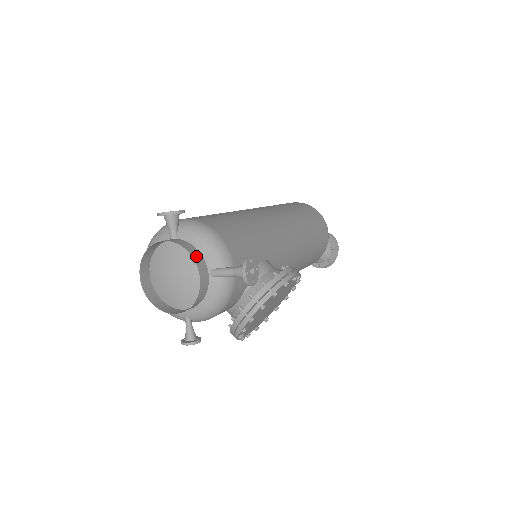
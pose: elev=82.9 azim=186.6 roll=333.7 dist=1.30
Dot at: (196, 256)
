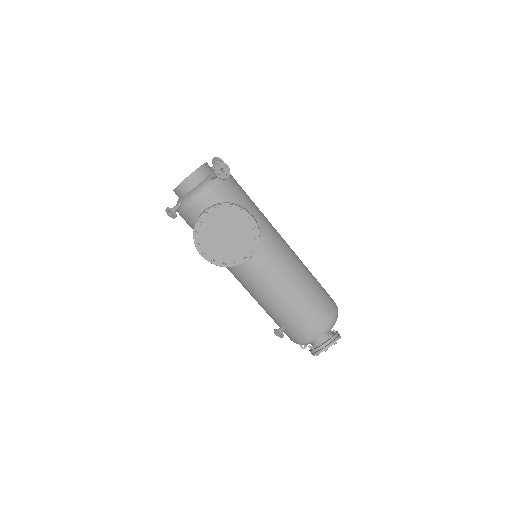
Dot at: (208, 167)
